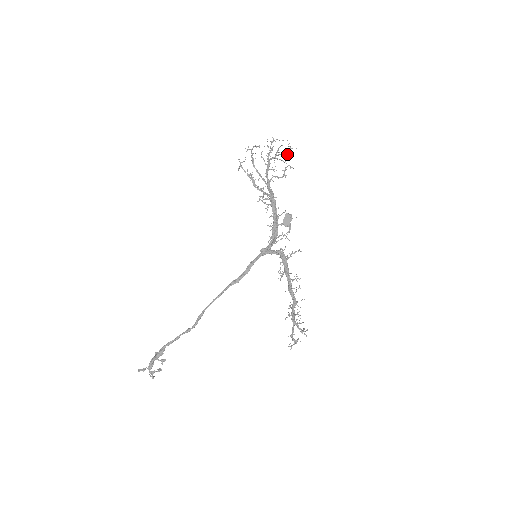
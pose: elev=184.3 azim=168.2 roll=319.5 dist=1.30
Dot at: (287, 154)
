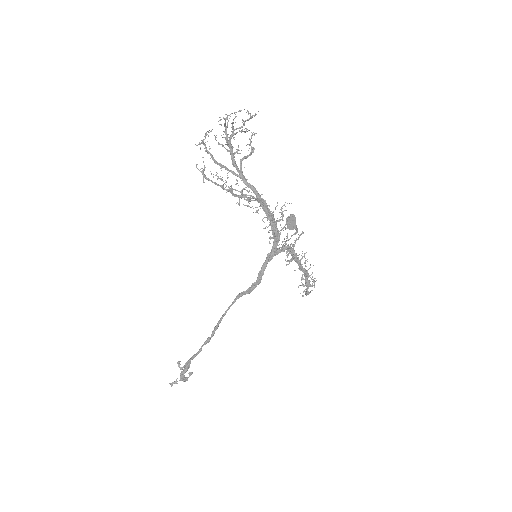
Dot at: (245, 121)
